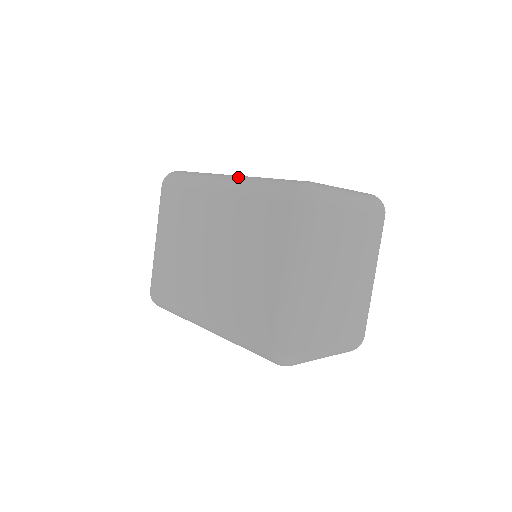
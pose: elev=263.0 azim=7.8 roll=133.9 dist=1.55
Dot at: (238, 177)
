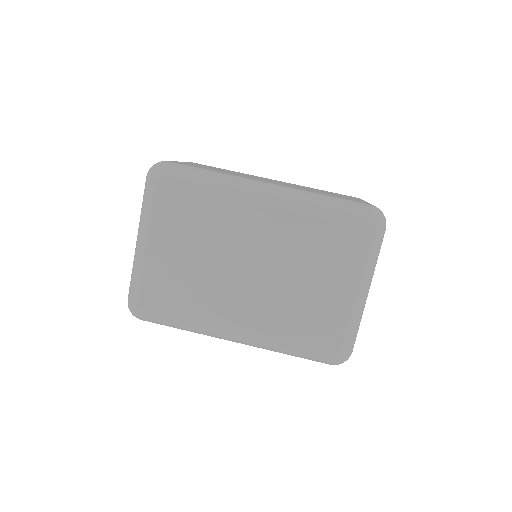
Dot at: (283, 188)
